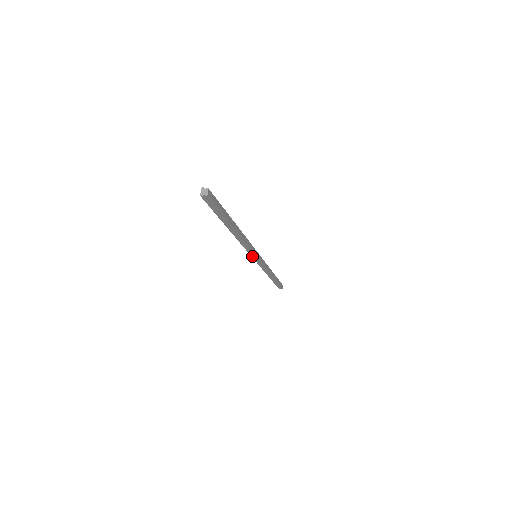
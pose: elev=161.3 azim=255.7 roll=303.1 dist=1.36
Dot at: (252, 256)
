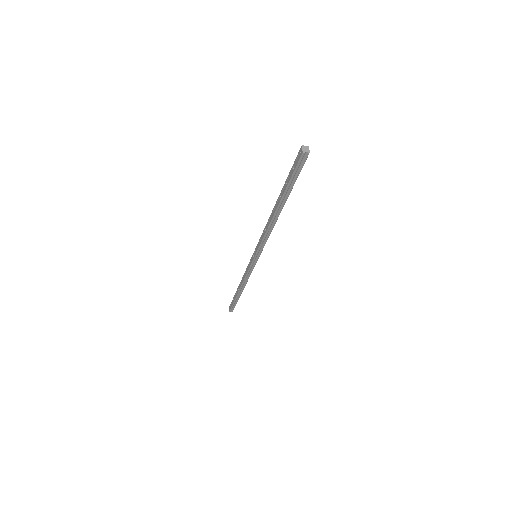
Dot at: (257, 254)
